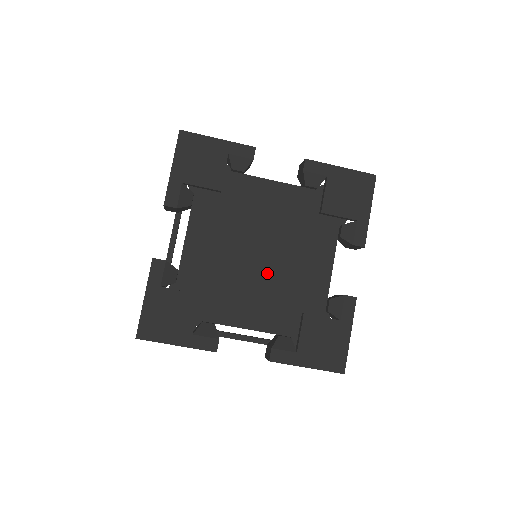
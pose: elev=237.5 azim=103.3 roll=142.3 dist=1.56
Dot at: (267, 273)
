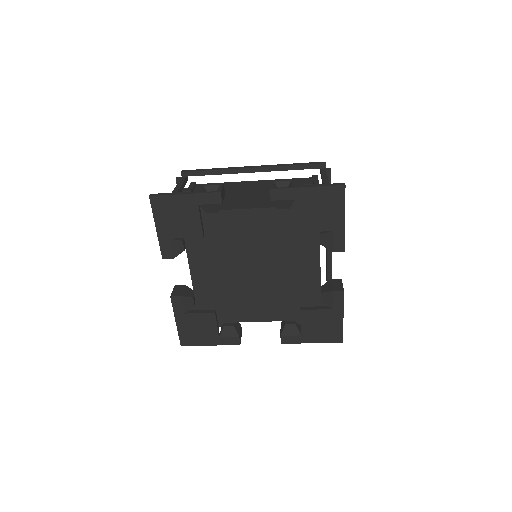
Dot at: (264, 282)
